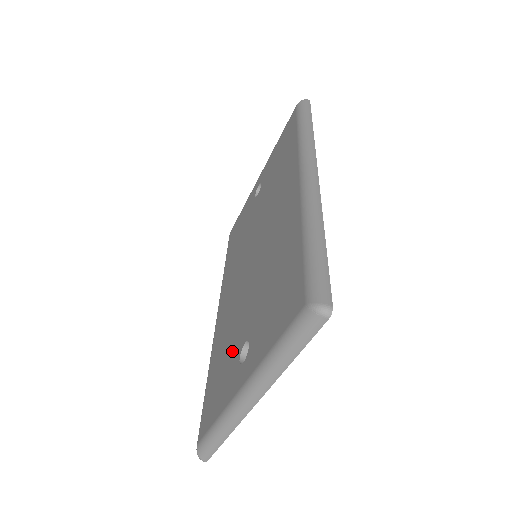
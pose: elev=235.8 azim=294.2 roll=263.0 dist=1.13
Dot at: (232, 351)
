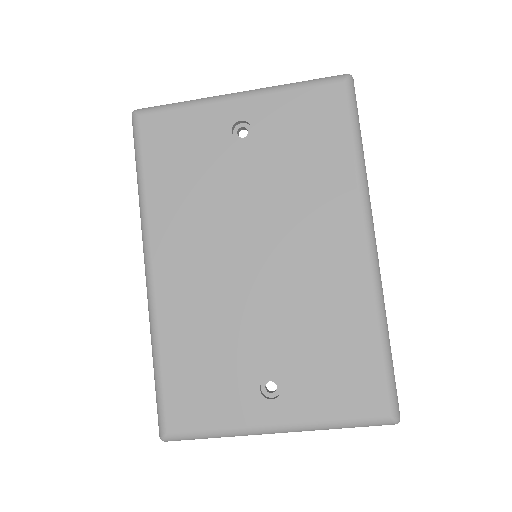
Dot at: (235, 367)
